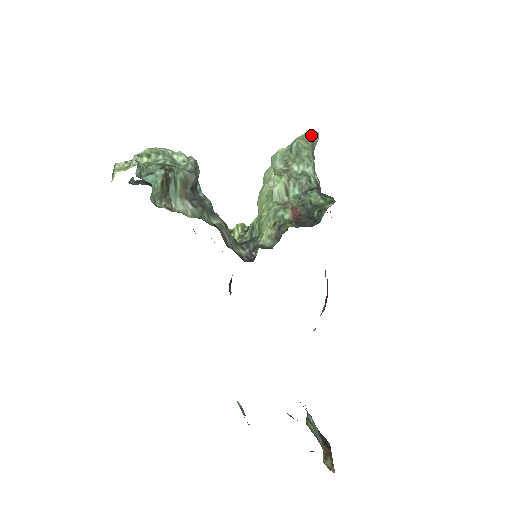
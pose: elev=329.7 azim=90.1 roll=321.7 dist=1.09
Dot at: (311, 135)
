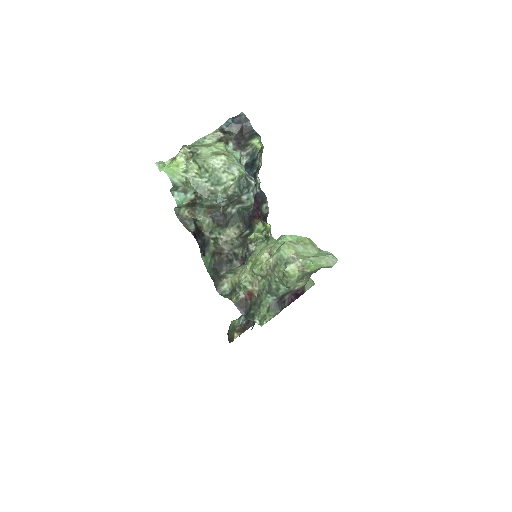
Dot at: (318, 266)
